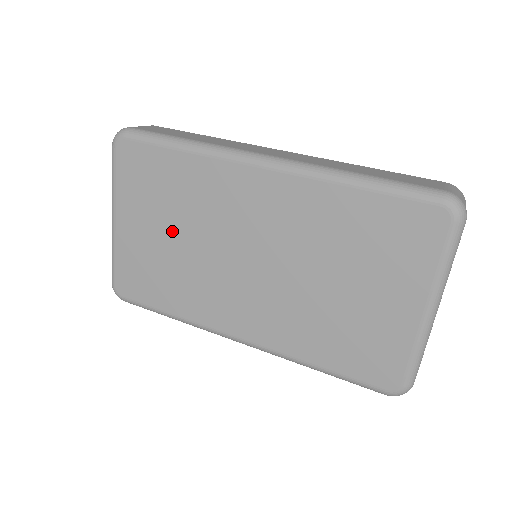
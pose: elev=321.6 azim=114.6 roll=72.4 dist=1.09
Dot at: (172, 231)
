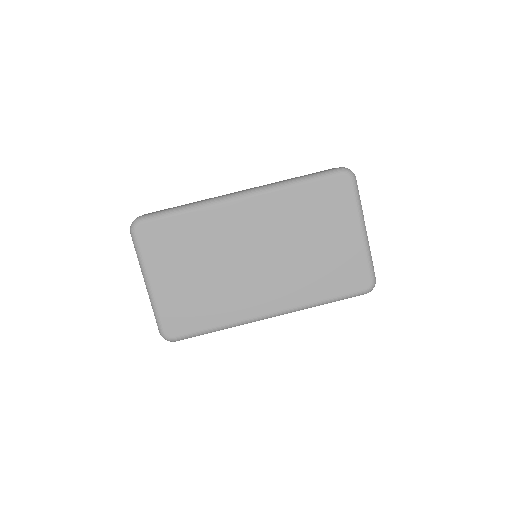
Dot at: (197, 268)
